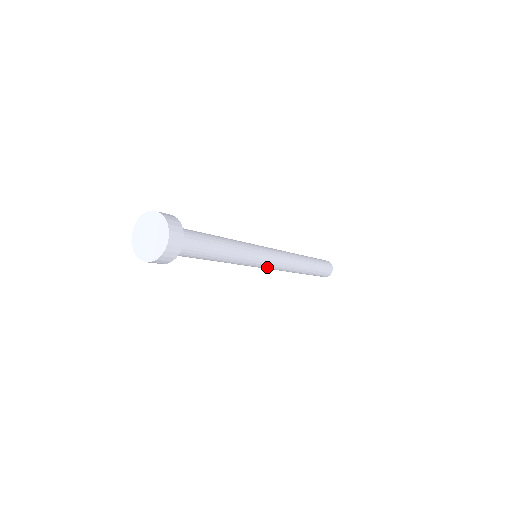
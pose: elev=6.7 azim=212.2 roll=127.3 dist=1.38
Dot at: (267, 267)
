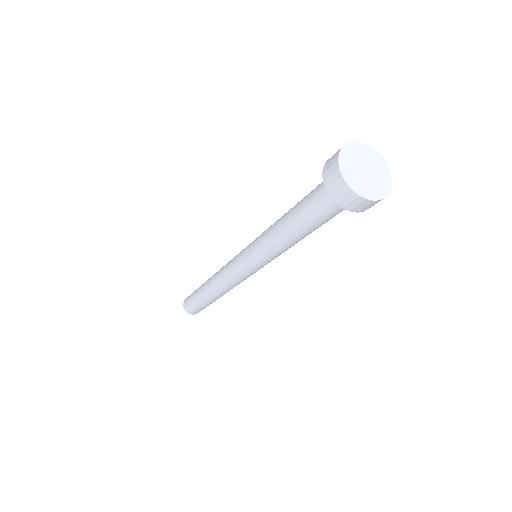
Dot at: (241, 270)
